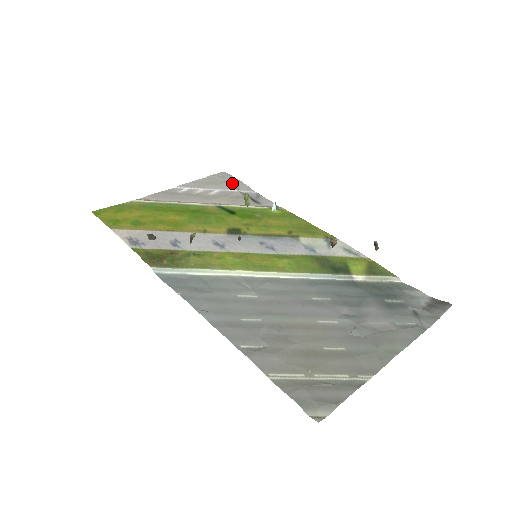
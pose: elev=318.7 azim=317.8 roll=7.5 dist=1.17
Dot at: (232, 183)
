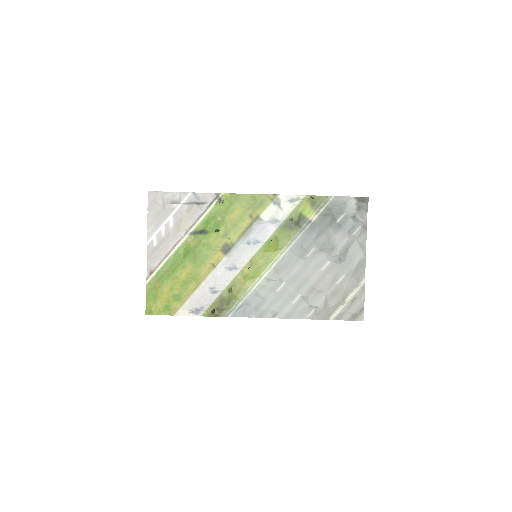
Dot at: (169, 201)
